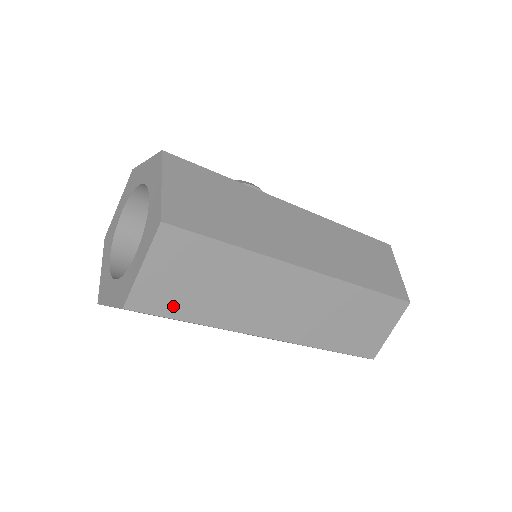
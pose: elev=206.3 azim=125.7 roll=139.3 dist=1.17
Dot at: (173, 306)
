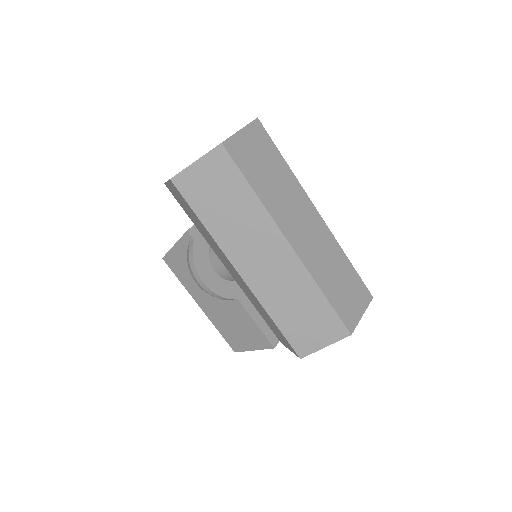
Dot at: (246, 167)
